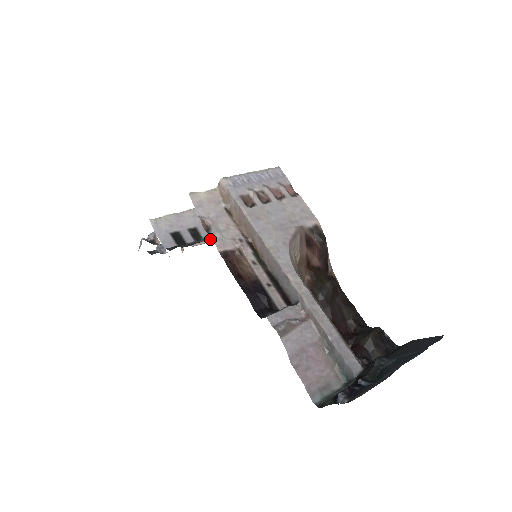
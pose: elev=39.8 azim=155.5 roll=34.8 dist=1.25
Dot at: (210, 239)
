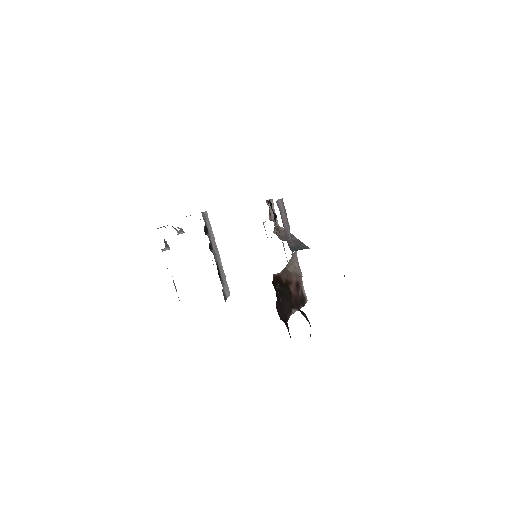
Dot at: occluded
